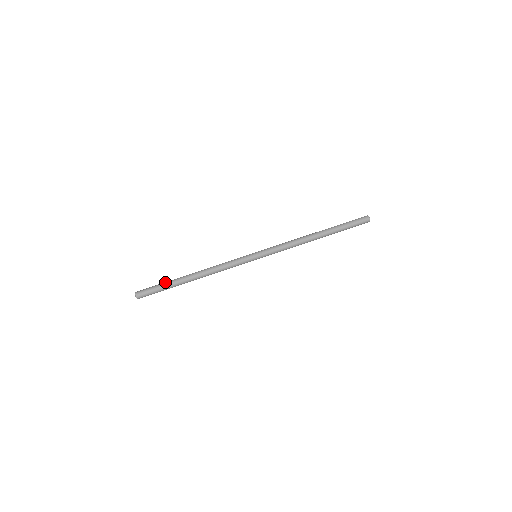
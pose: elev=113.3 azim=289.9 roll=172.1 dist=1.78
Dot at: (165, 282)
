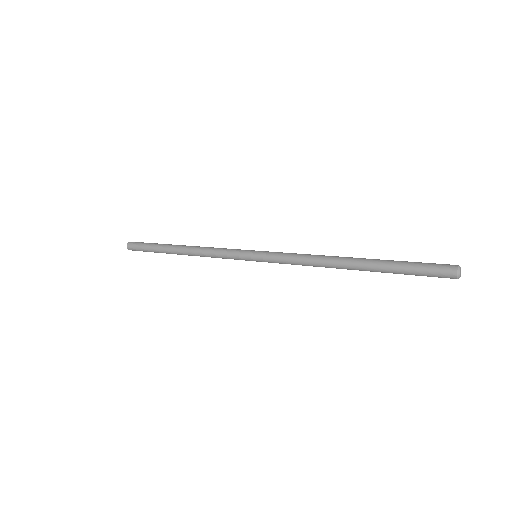
Dot at: (156, 243)
